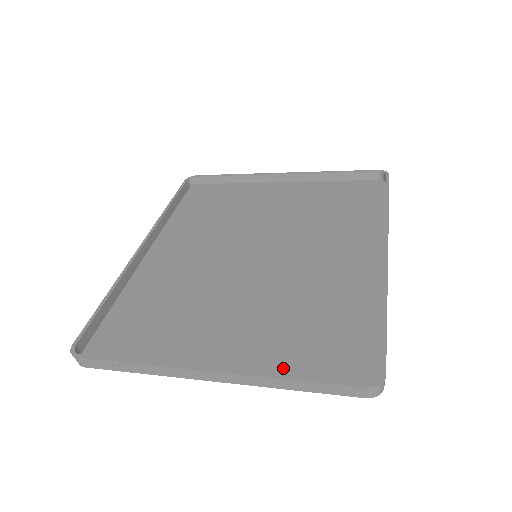
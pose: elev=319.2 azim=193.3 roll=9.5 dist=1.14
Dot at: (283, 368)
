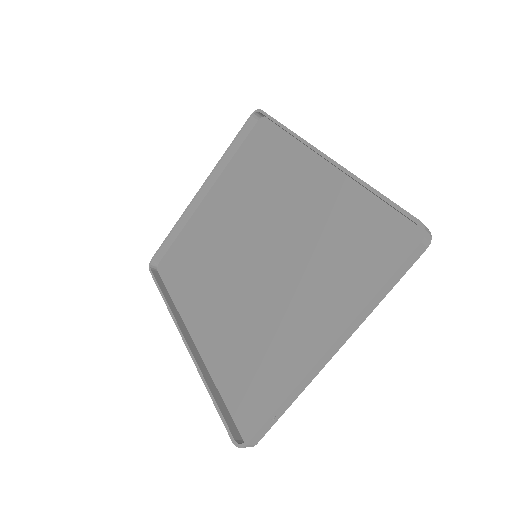
Dot at: (363, 293)
